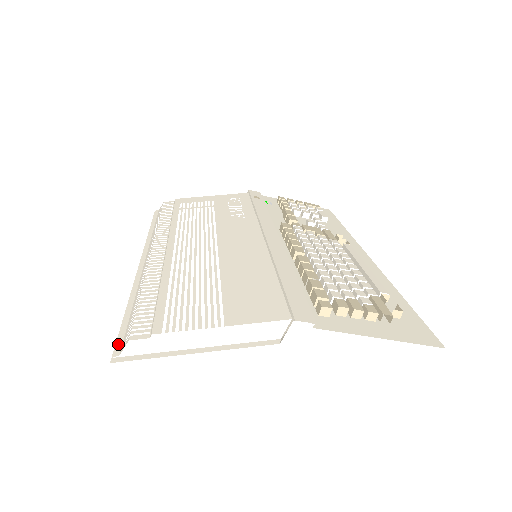
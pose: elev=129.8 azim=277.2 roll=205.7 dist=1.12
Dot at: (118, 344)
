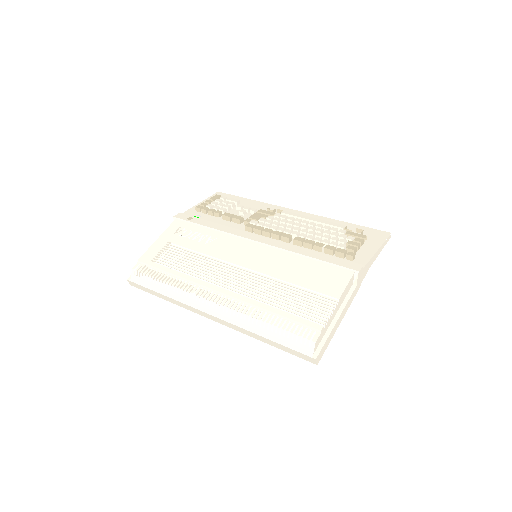
Dot at: (301, 351)
